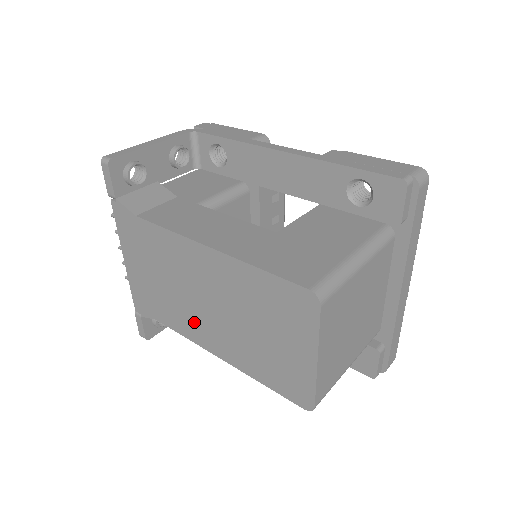
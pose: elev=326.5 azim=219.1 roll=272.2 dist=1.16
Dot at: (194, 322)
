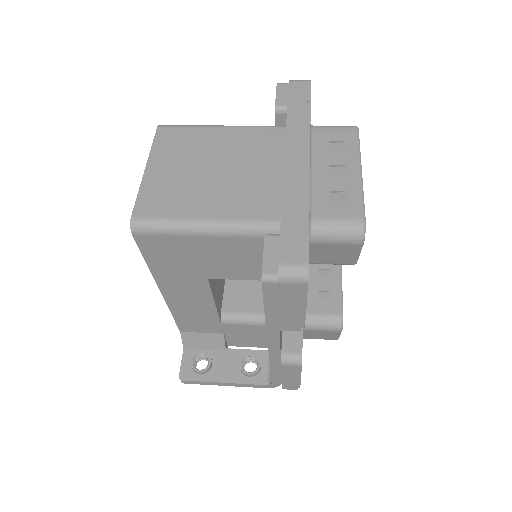
Dot at: occluded
